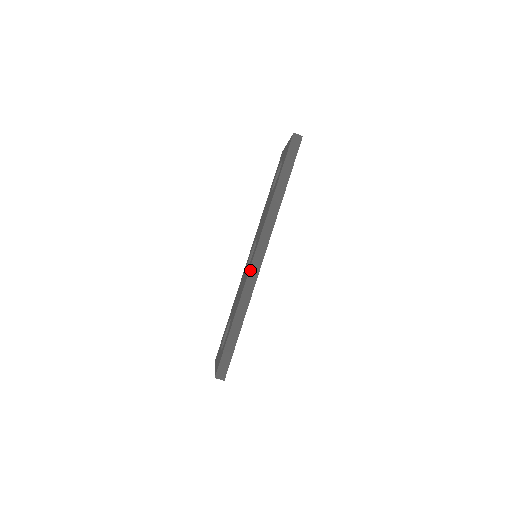
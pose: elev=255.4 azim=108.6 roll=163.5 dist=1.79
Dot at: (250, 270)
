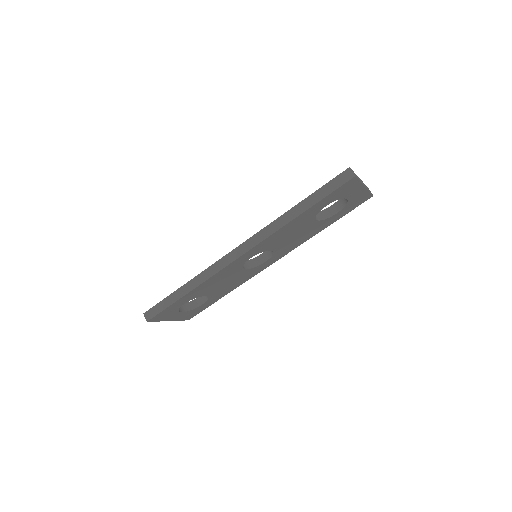
Dot at: (223, 257)
